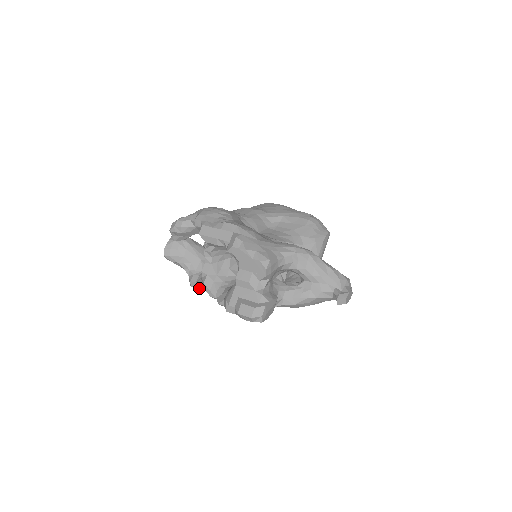
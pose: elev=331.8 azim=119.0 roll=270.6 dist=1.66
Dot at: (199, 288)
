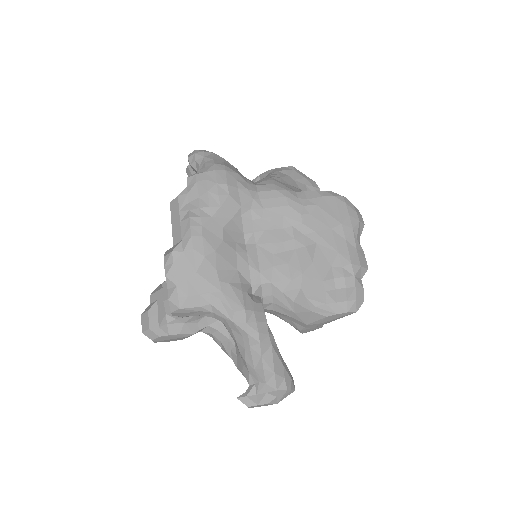
Dot at: occluded
